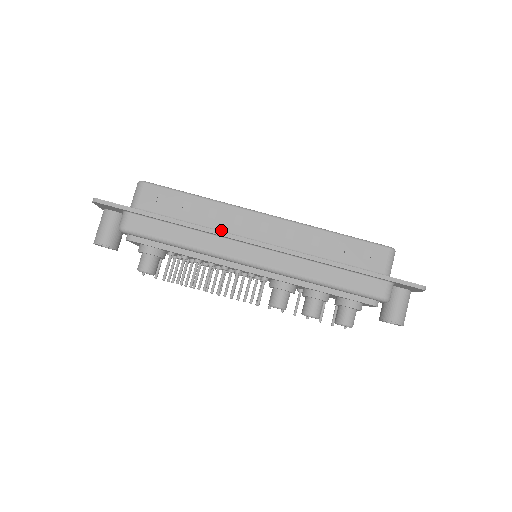
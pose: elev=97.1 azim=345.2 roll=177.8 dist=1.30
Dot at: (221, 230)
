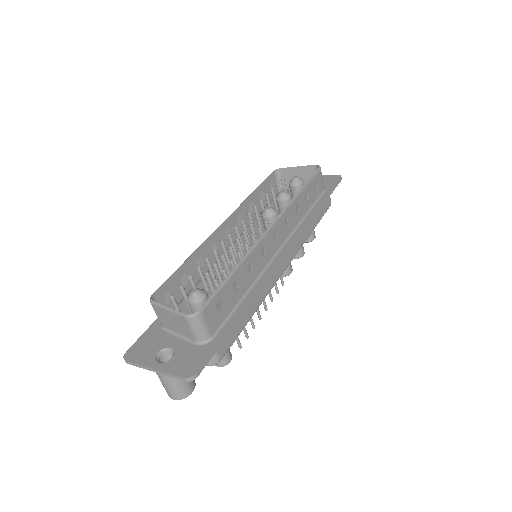
Dot at: (260, 273)
